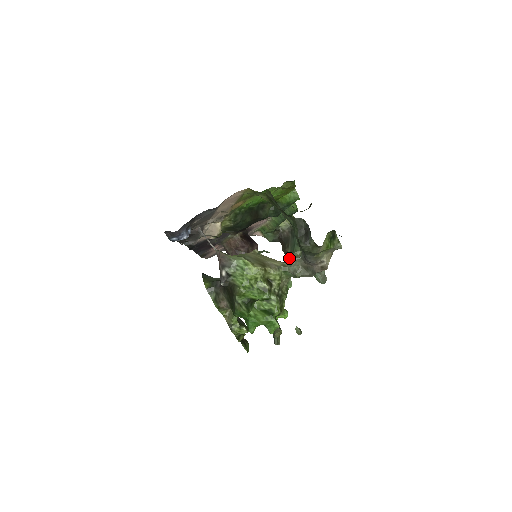
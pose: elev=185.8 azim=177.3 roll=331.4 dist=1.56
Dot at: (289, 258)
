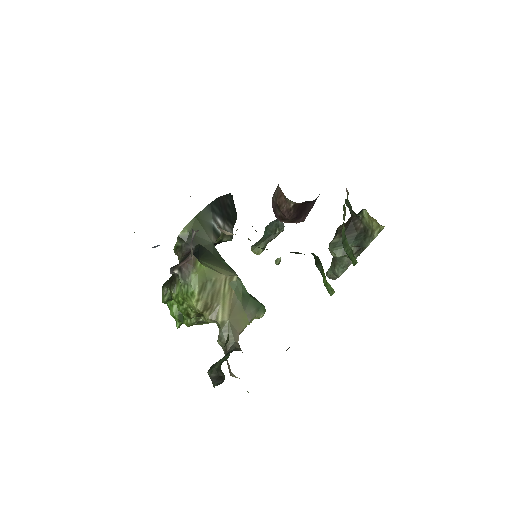
Dot at: (335, 236)
